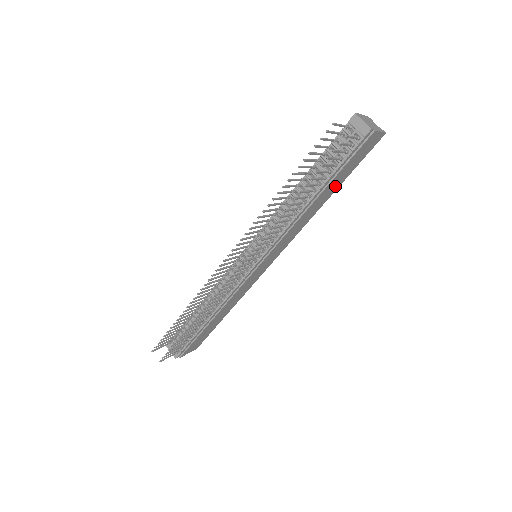
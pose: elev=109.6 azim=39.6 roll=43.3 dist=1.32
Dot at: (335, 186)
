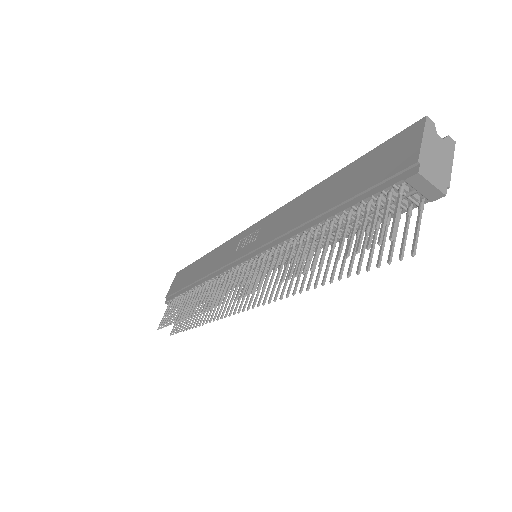
Dot at: occluded
